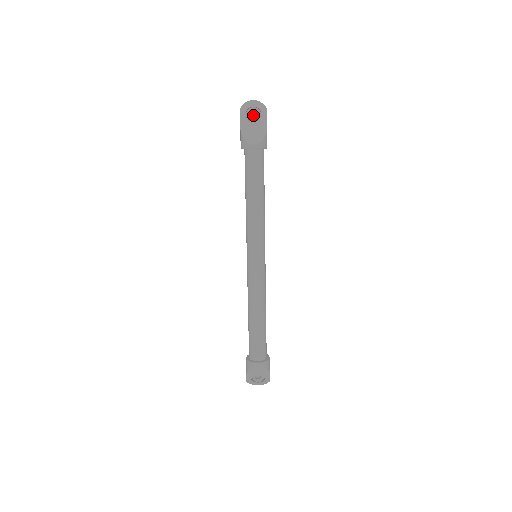
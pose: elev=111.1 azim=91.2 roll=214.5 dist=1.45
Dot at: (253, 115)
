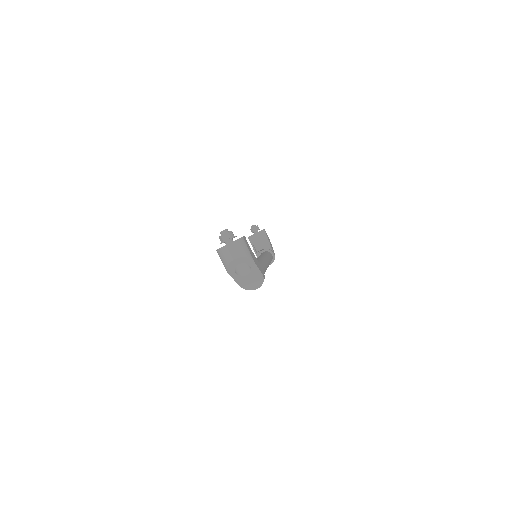
Dot at: occluded
